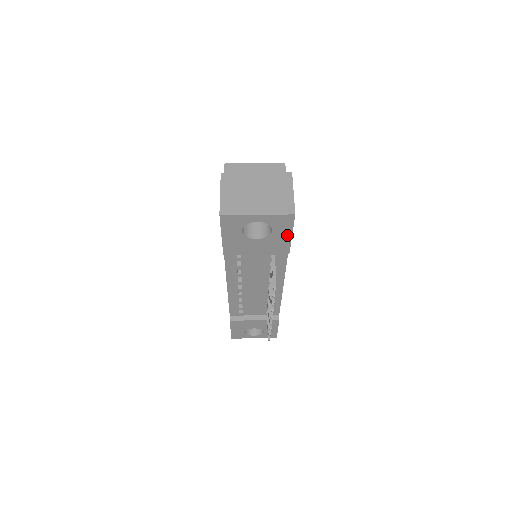
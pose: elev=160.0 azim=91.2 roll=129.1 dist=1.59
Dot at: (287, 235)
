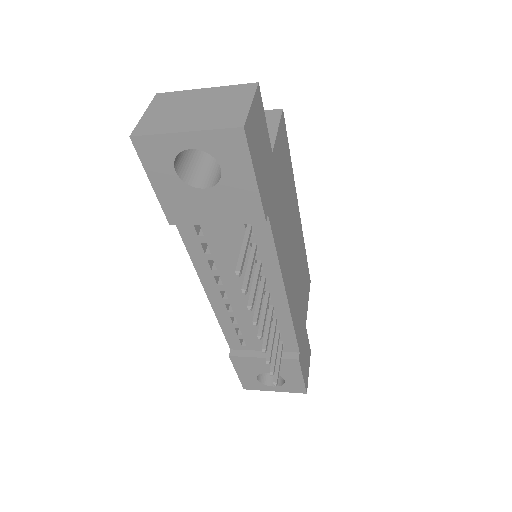
Dot at: (248, 178)
